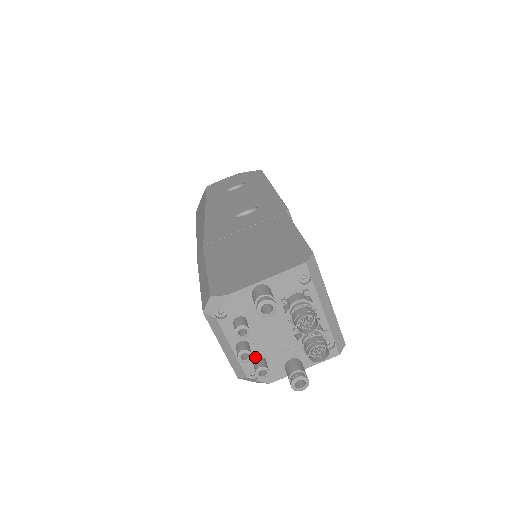
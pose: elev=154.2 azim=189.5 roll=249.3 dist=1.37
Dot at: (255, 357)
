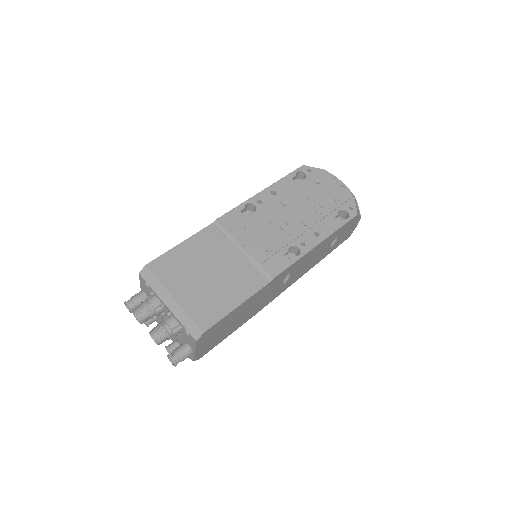
Dot at: (176, 340)
